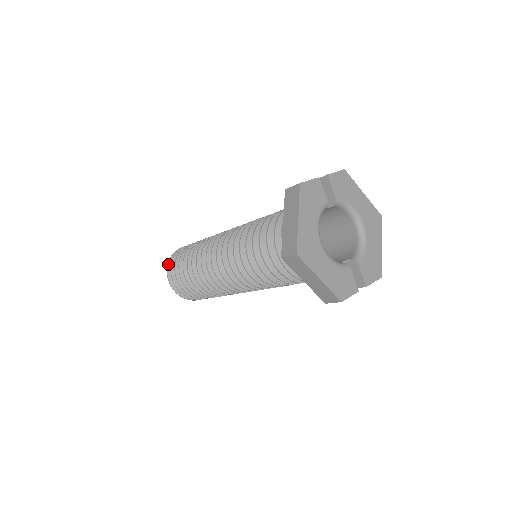
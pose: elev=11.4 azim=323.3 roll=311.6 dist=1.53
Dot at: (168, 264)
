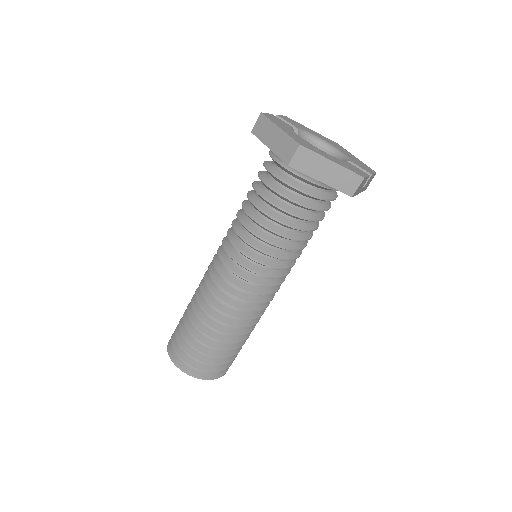
Dot at: (169, 353)
